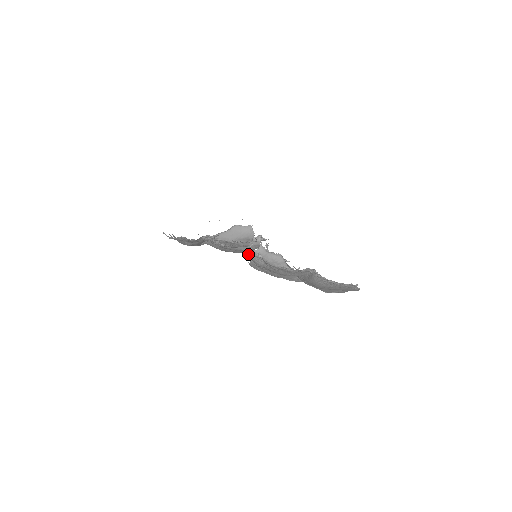
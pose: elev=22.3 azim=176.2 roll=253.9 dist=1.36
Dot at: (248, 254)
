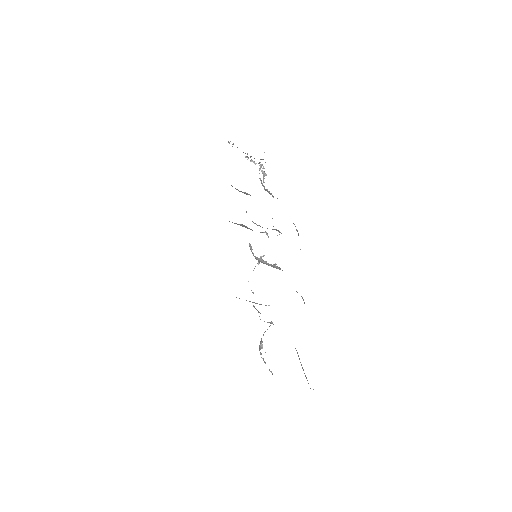
Dot at: (254, 307)
